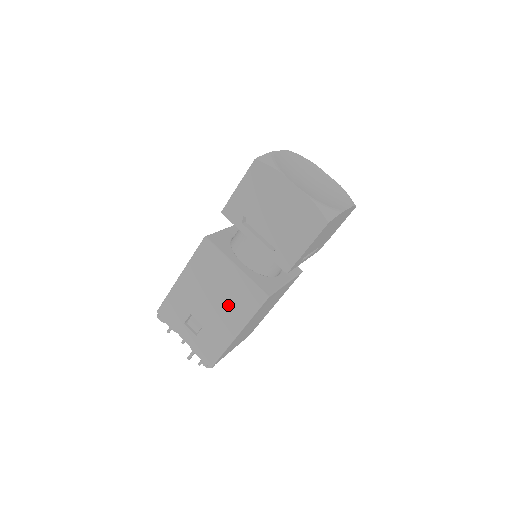
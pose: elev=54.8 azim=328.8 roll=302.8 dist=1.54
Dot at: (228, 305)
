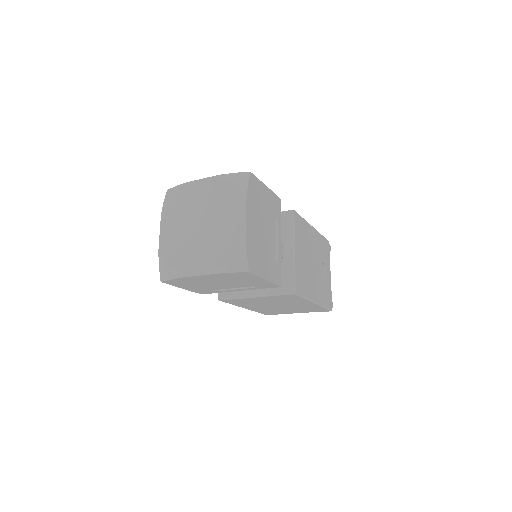
Dot at: occluded
